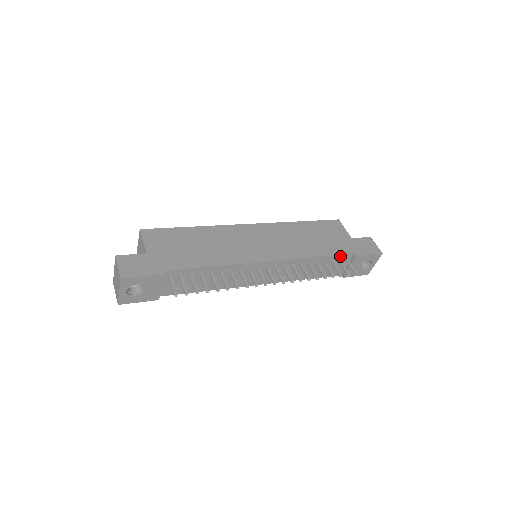
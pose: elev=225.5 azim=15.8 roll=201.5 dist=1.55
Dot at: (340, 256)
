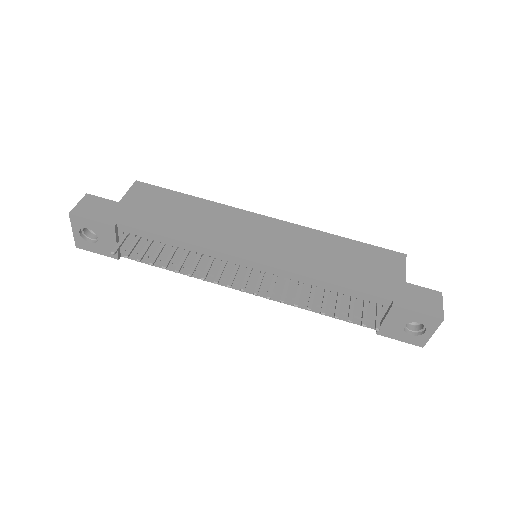
Dot at: (367, 296)
